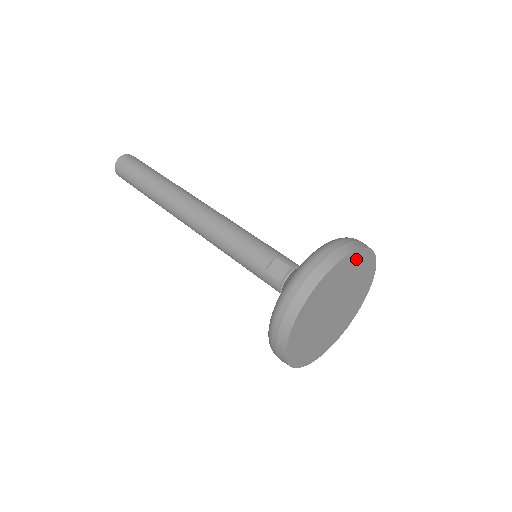
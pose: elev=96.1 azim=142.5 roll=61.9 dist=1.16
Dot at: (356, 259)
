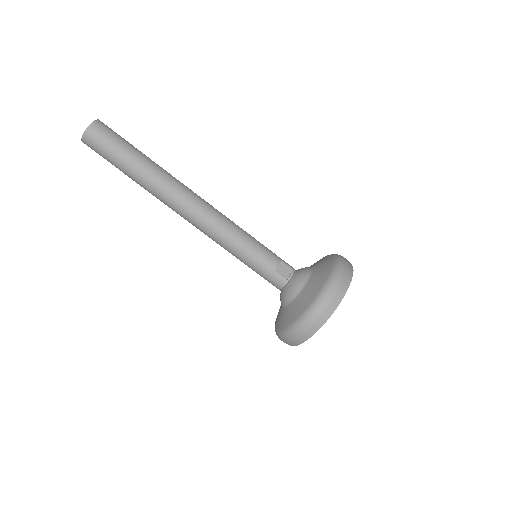
Dot at: occluded
